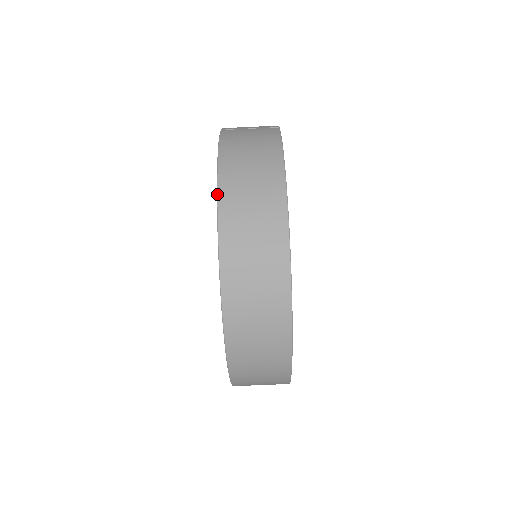
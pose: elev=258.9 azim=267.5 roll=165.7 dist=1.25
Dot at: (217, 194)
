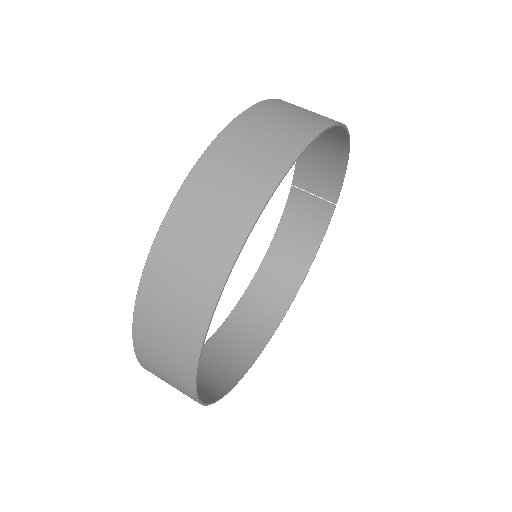
Dot at: occluded
